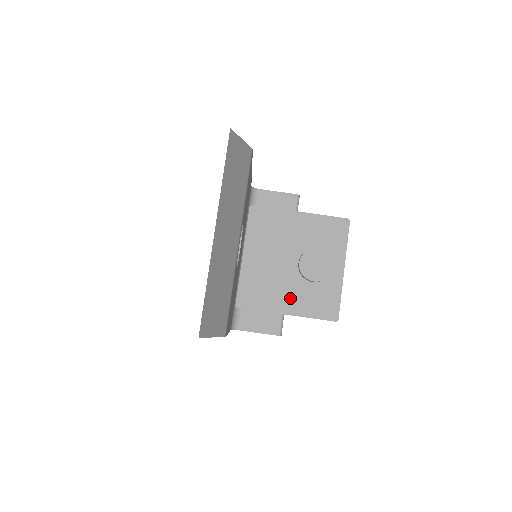
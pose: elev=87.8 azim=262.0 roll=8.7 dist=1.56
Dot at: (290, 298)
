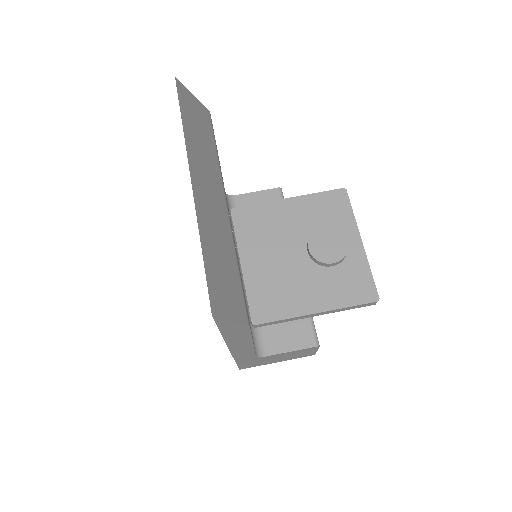
Dot at: (313, 293)
